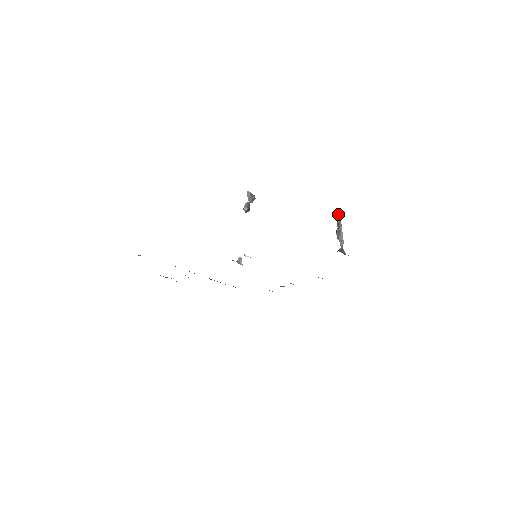
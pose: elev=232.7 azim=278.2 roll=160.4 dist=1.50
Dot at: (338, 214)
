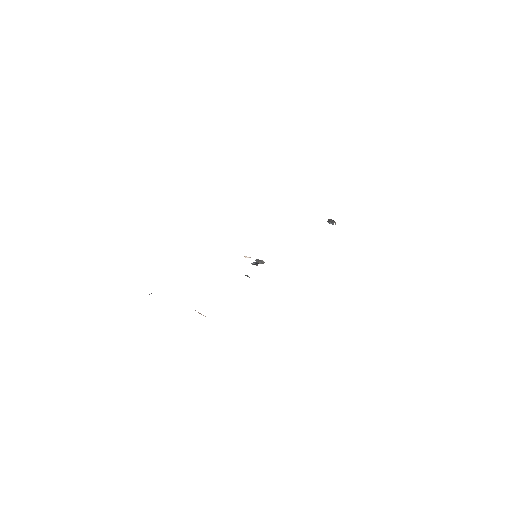
Dot at: occluded
